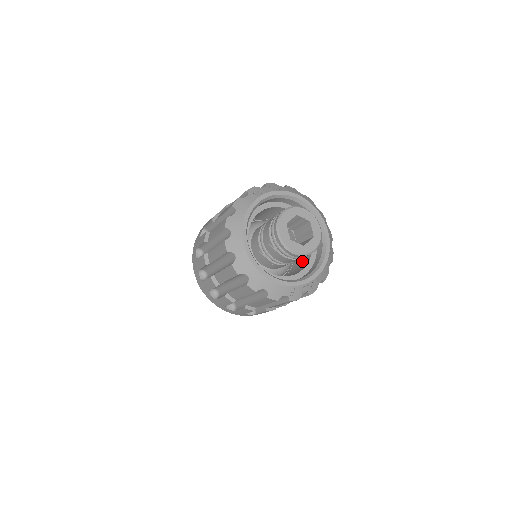
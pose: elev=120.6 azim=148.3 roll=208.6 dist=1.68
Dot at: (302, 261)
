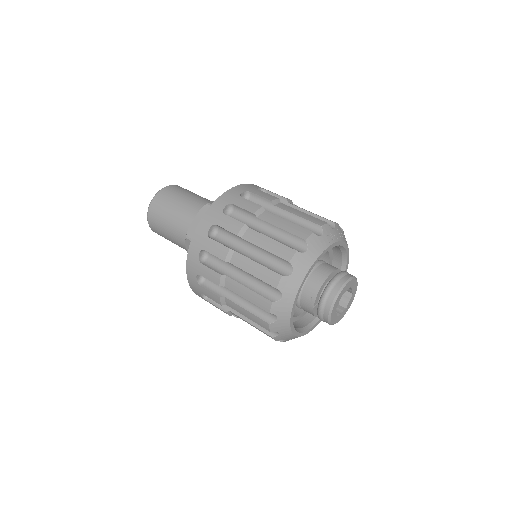
Dot at: occluded
